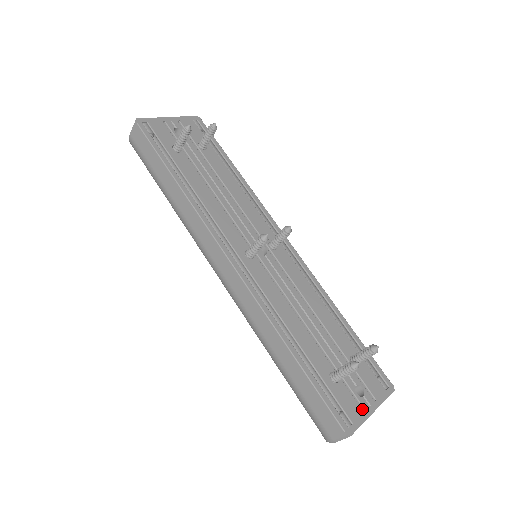
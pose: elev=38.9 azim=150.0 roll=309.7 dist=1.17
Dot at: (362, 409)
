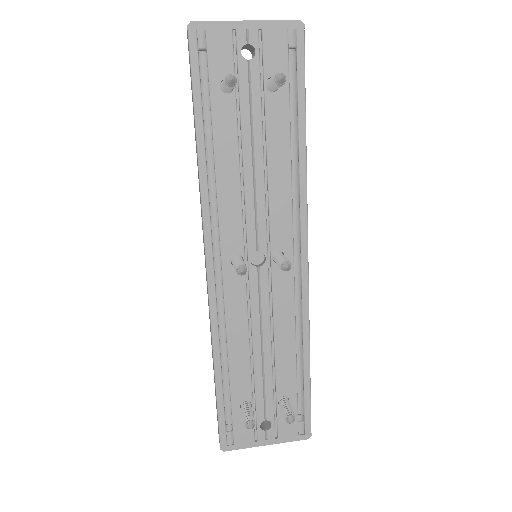
Dot at: (256, 438)
